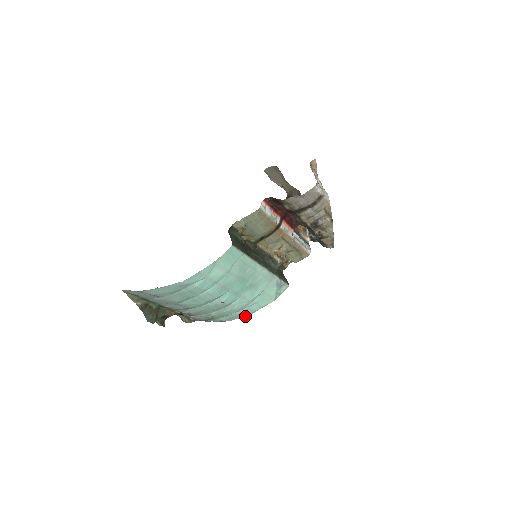
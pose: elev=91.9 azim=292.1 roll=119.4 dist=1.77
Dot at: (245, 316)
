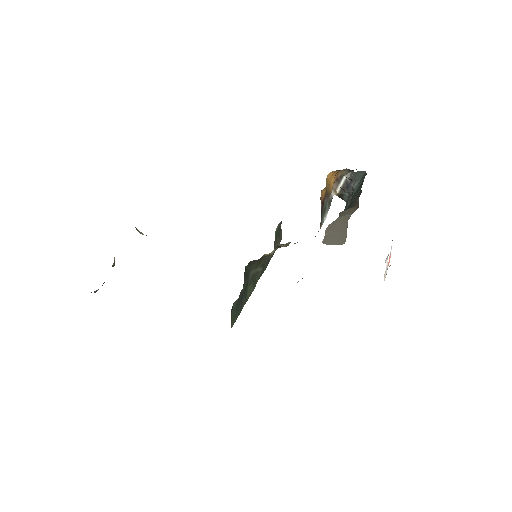
Dot at: occluded
